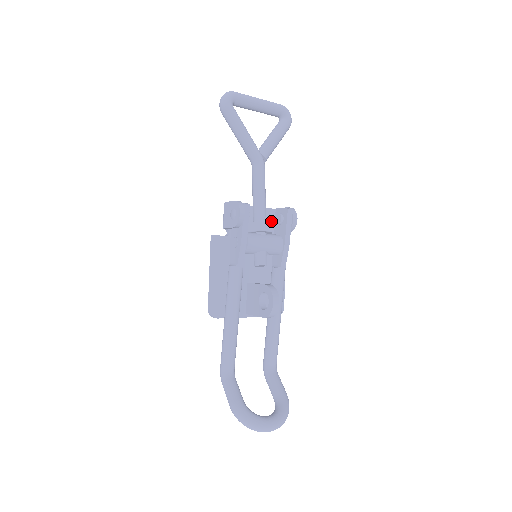
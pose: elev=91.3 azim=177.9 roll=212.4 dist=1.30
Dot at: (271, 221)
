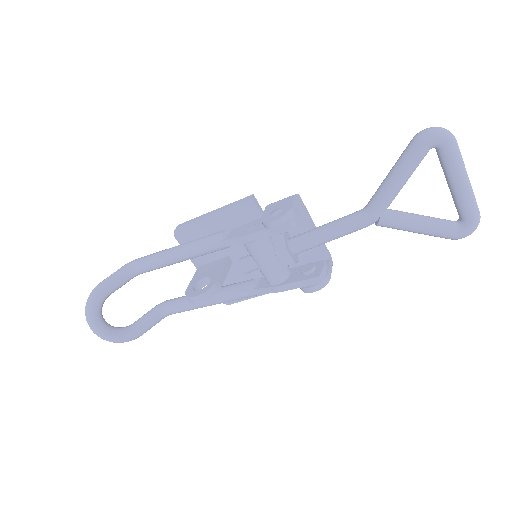
Dot at: (312, 258)
